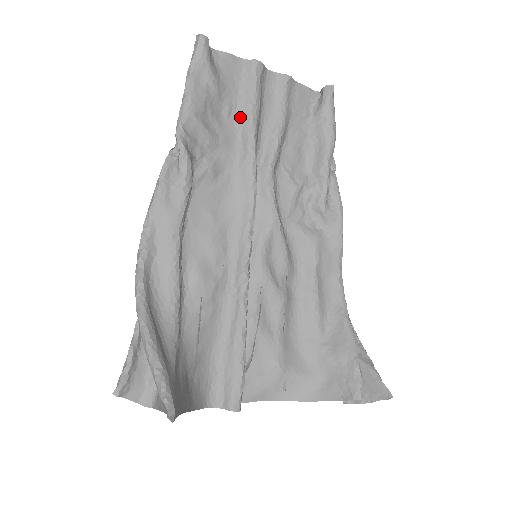
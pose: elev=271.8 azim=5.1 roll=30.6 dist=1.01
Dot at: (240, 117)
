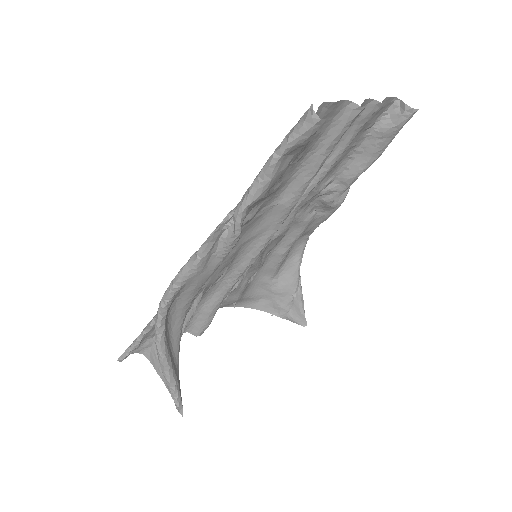
Dot at: (306, 162)
